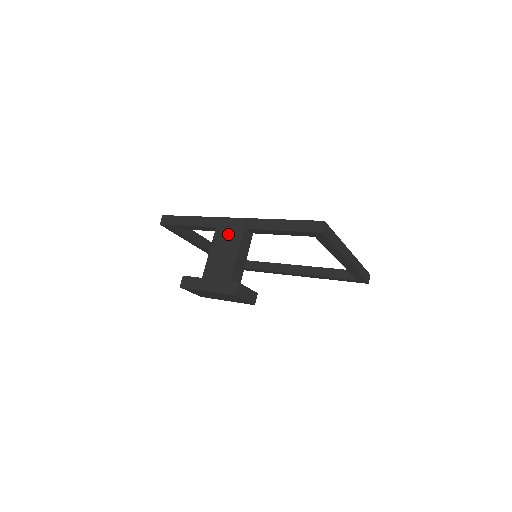
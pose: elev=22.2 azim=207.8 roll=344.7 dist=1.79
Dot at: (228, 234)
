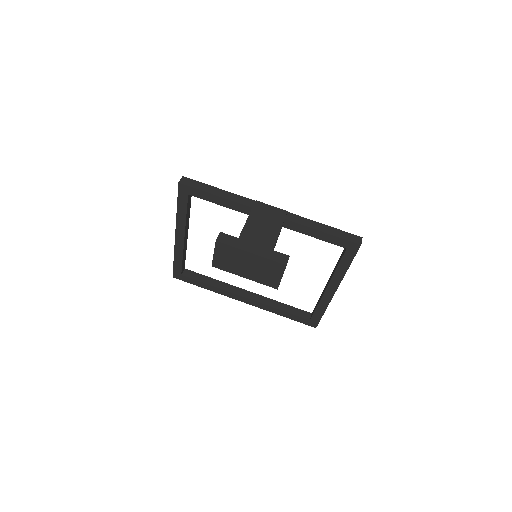
Dot at: (267, 216)
